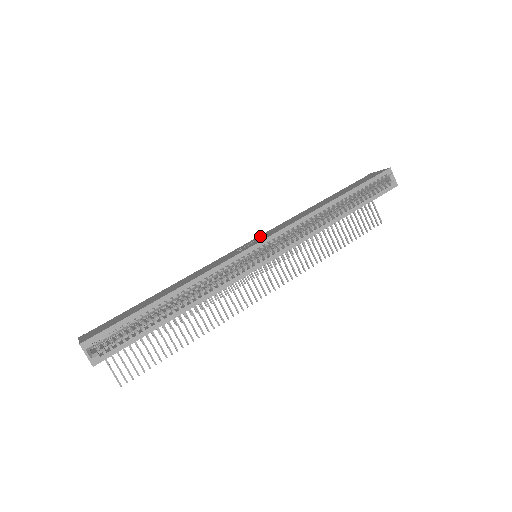
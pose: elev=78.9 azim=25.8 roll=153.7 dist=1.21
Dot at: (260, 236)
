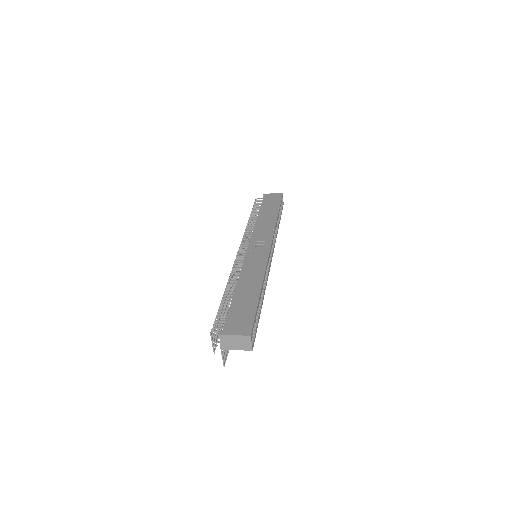
Dot at: (254, 241)
